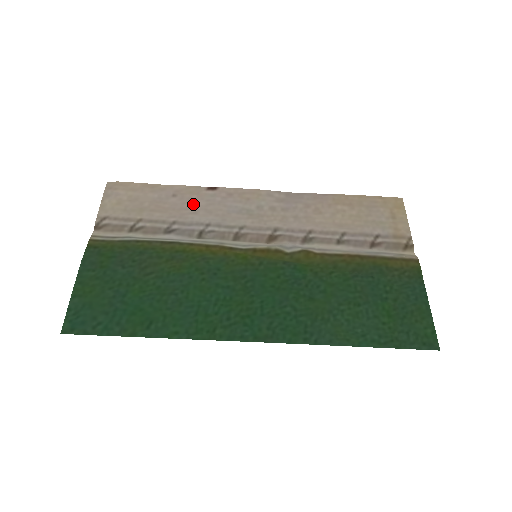
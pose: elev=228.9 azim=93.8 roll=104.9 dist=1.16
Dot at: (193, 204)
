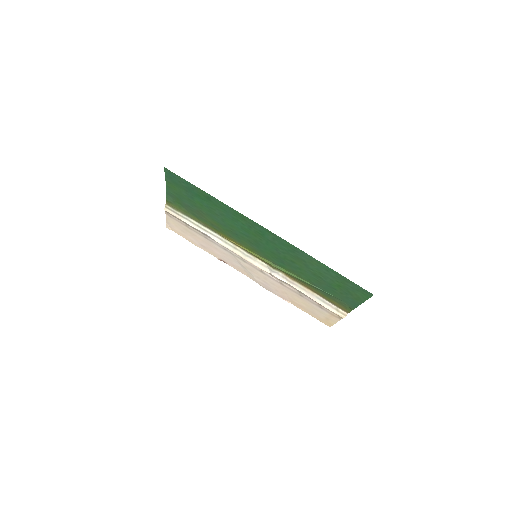
Dot at: (214, 250)
